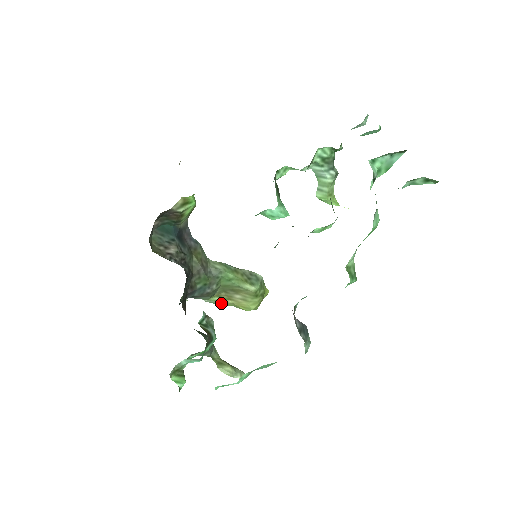
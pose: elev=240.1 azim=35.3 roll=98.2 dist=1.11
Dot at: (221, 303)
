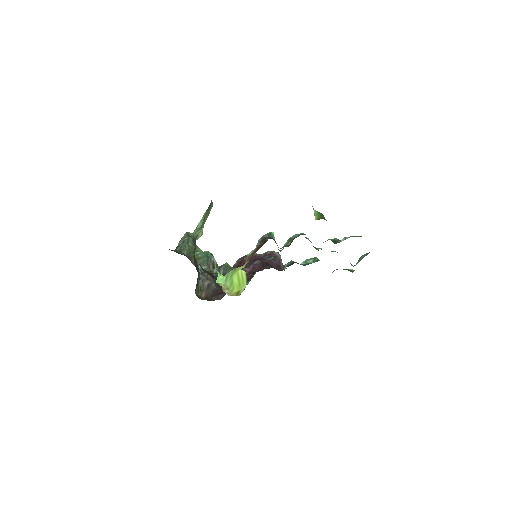
Dot at: occluded
